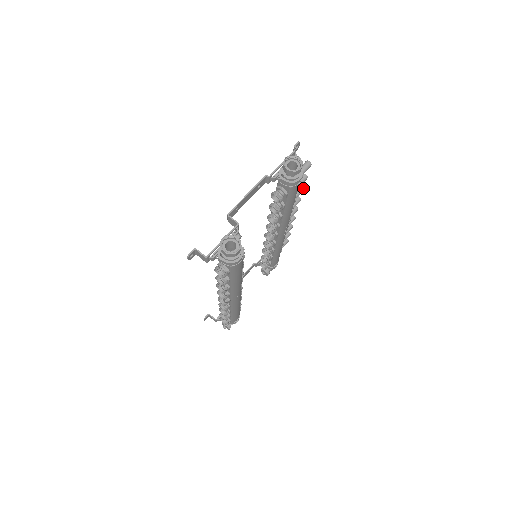
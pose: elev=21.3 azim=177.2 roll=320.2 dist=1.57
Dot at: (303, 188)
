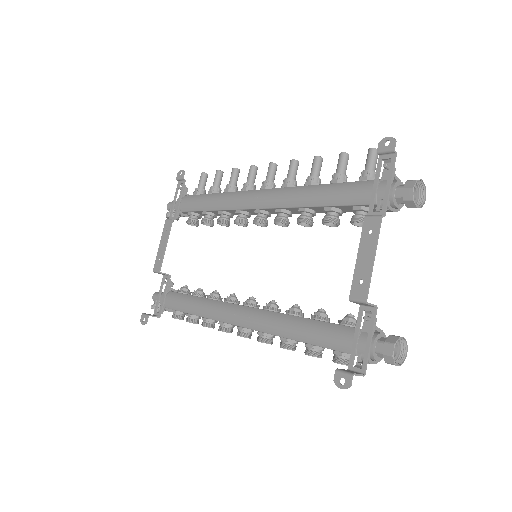
Dot at: (322, 160)
